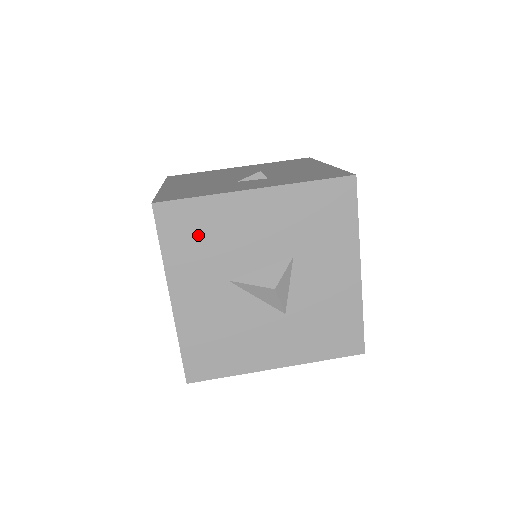
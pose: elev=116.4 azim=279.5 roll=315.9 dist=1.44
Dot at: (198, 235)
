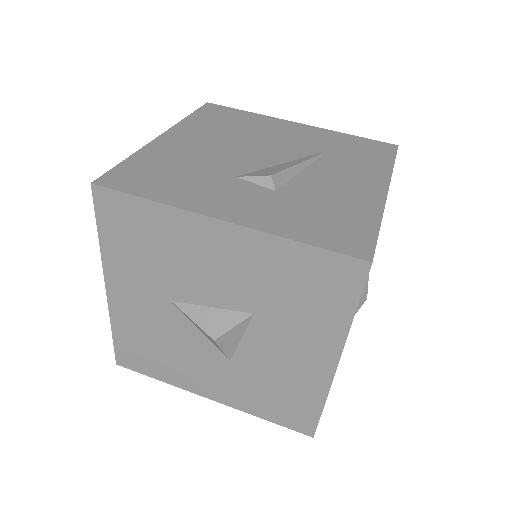
Dot at: (142, 241)
